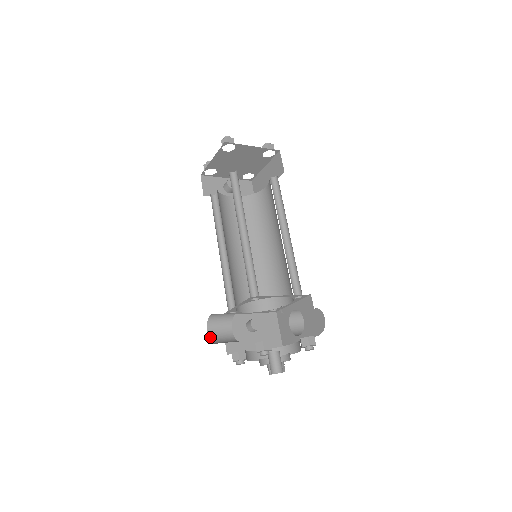
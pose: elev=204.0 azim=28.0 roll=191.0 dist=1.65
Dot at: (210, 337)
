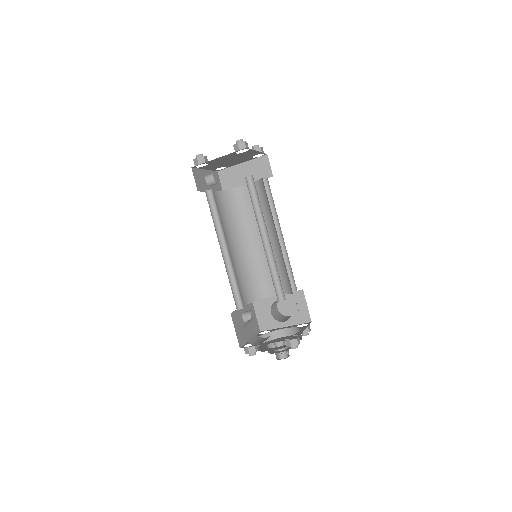
Dot at: (245, 339)
